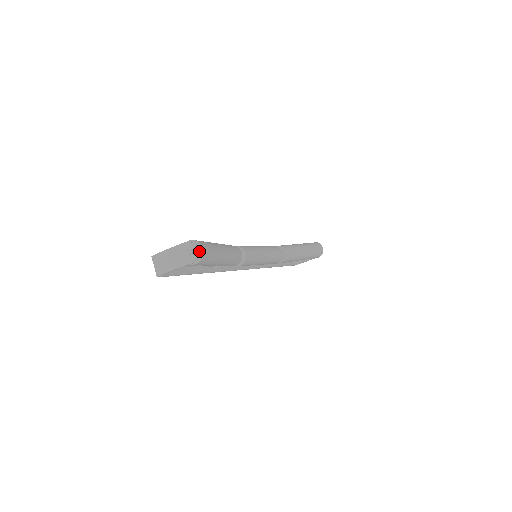
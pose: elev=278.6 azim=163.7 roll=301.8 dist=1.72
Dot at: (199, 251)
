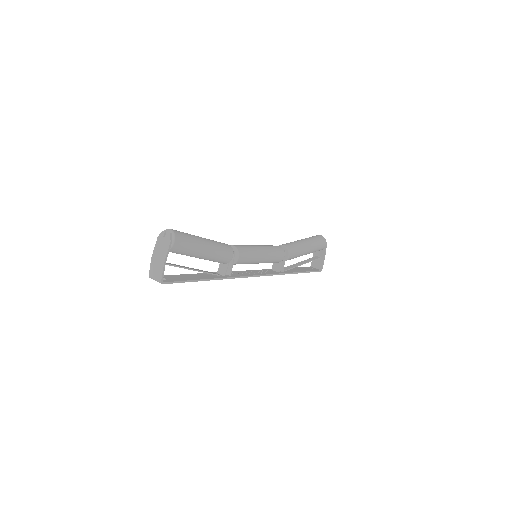
Dot at: (169, 232)
